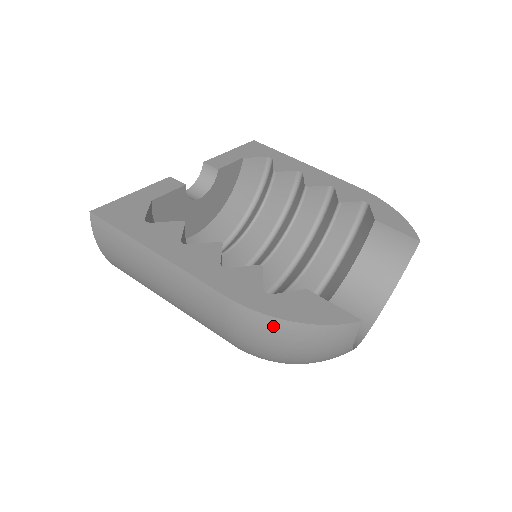
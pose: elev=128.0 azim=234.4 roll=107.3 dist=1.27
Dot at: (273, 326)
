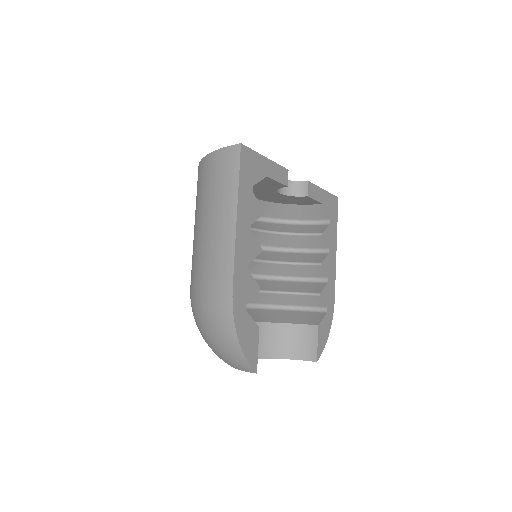
Dot at: (228, 326)
